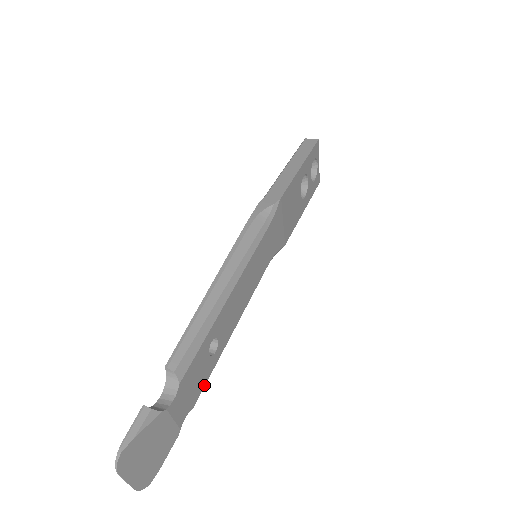
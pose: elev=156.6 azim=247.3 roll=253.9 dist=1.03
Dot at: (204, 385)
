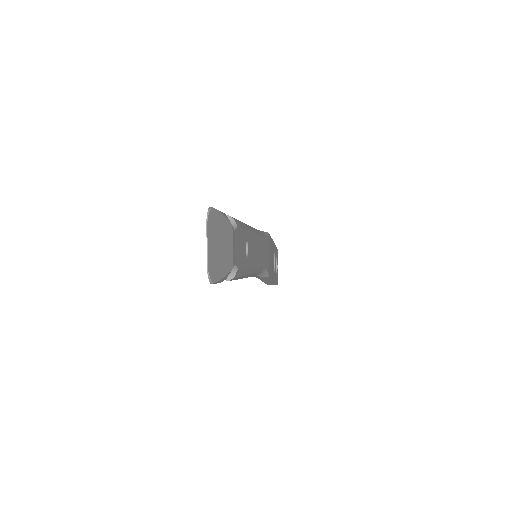
Dot at: (242, 267)
